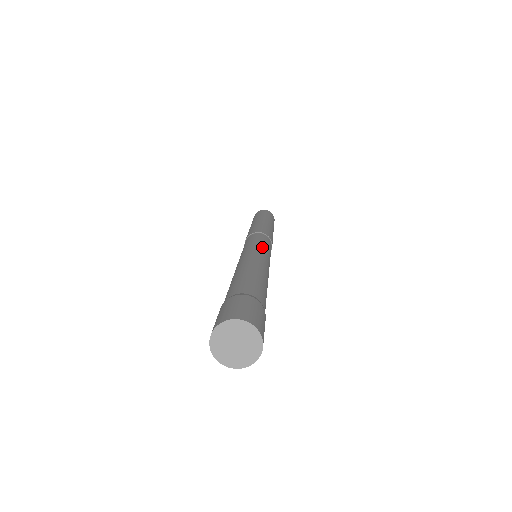
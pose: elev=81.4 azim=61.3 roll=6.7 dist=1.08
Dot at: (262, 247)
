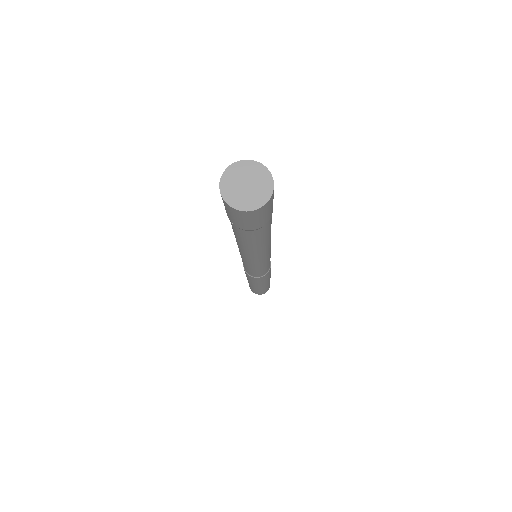
Dot at: occluded
